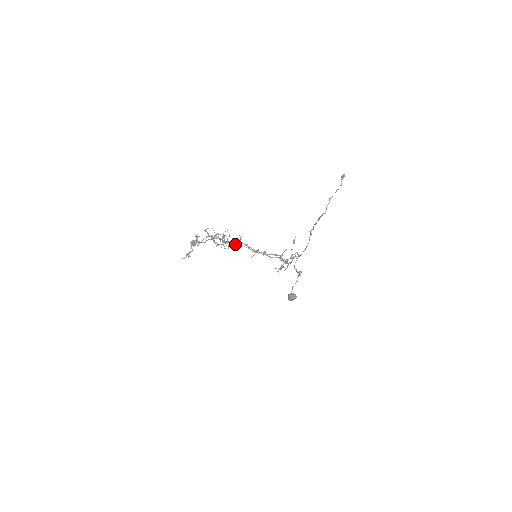
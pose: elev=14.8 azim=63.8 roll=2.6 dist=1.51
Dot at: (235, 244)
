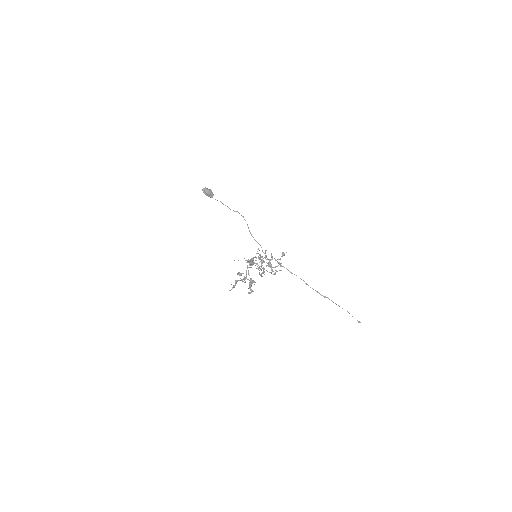
Dot at: occluded
